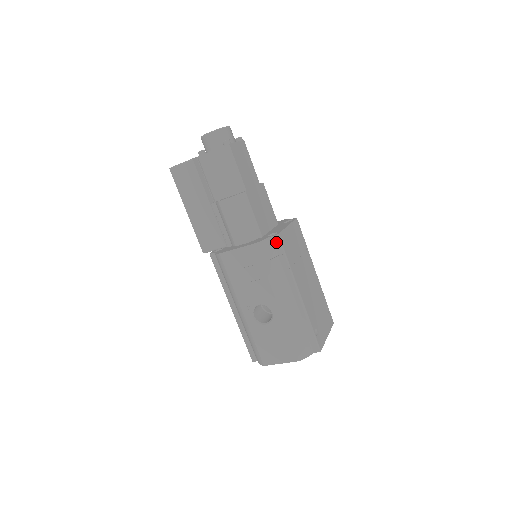
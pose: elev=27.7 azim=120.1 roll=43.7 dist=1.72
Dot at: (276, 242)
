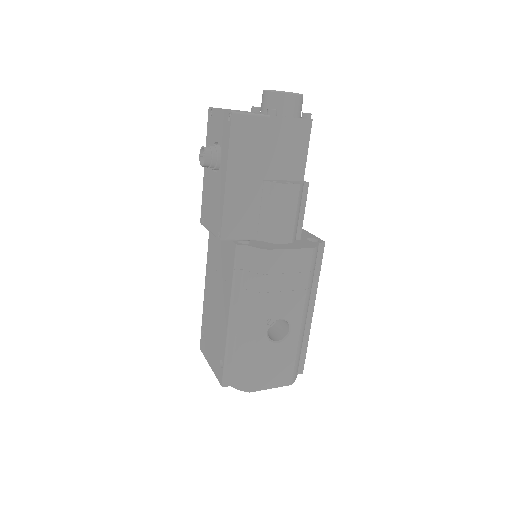
Dot at: (320, 250)
